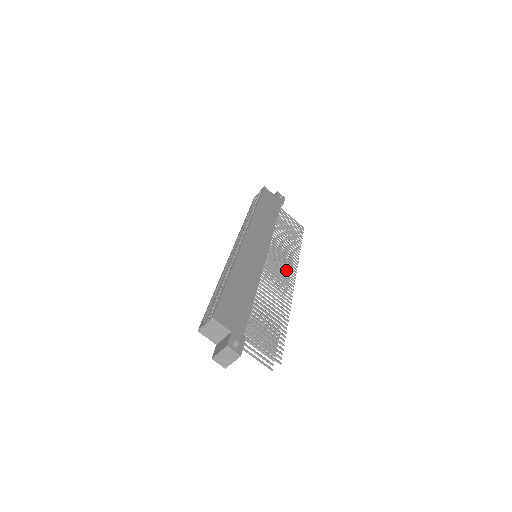
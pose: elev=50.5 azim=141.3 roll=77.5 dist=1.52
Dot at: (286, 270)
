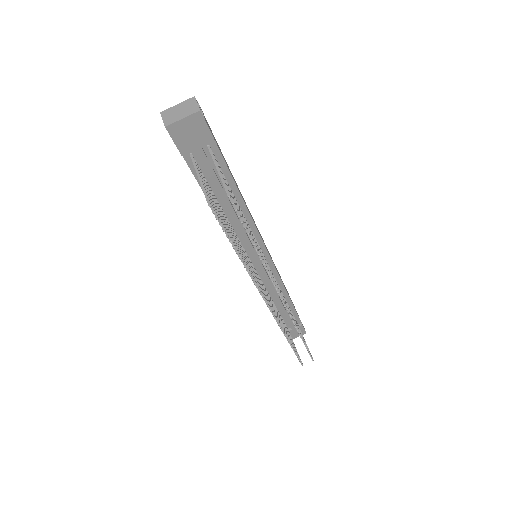
Dot at: occluded
